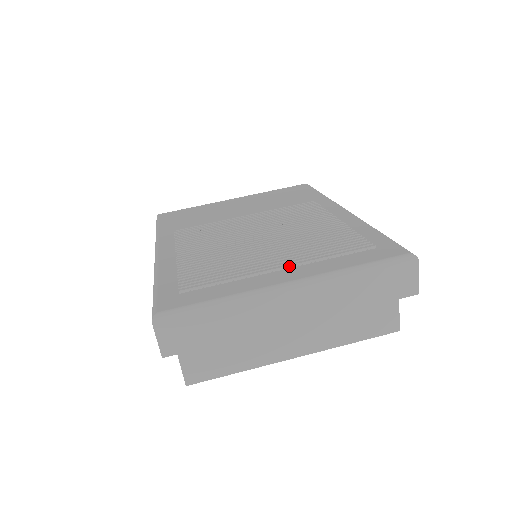
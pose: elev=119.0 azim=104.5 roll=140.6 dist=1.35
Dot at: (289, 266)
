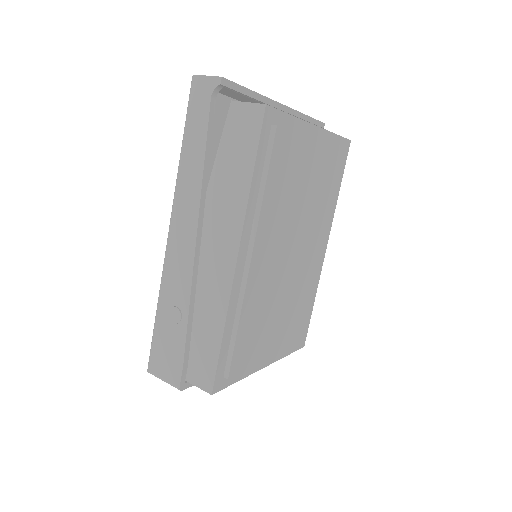
Dot at: occluded
